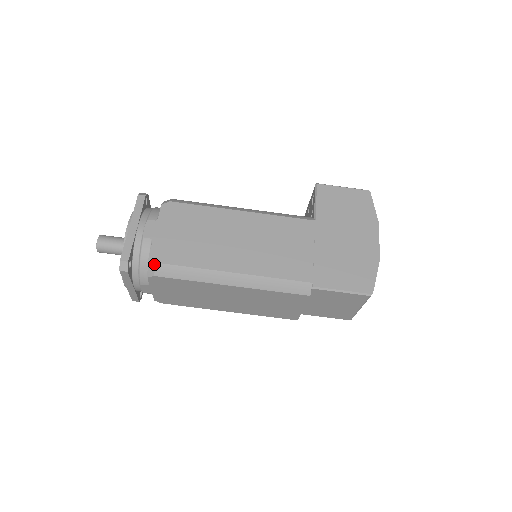
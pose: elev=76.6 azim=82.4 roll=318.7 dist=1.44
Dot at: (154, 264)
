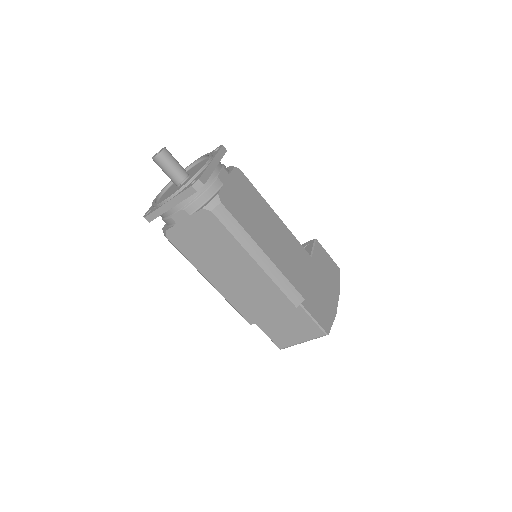
Dot at: (219, 202)
